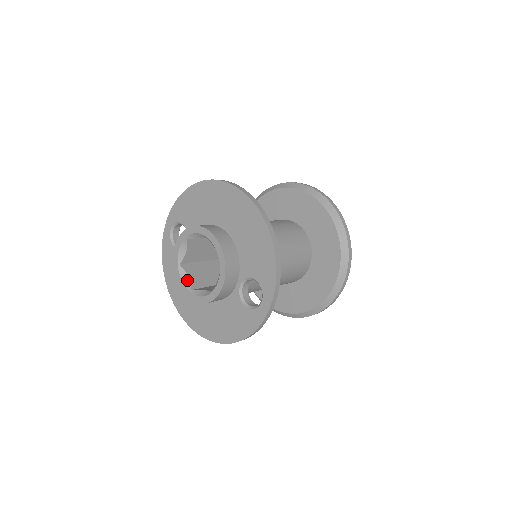
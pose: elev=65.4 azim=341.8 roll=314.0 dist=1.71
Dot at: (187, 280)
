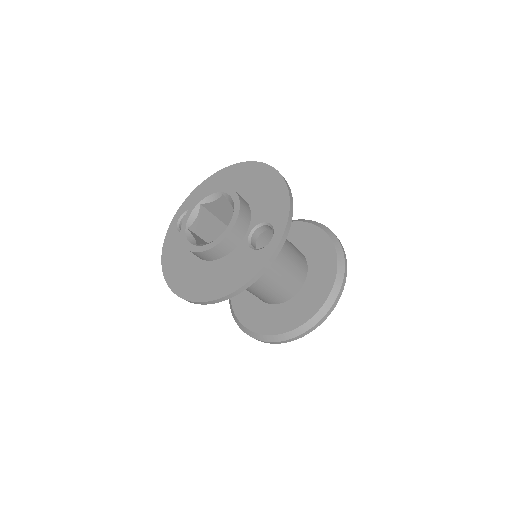
Dot at: (193, 240)
